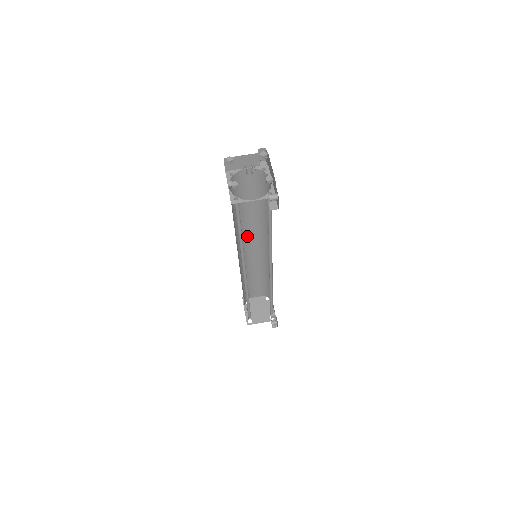
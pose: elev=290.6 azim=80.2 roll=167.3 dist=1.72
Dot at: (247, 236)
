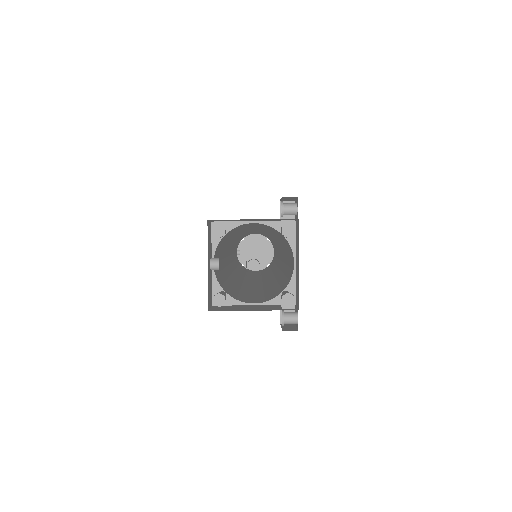
Dot at: (247, 230)
